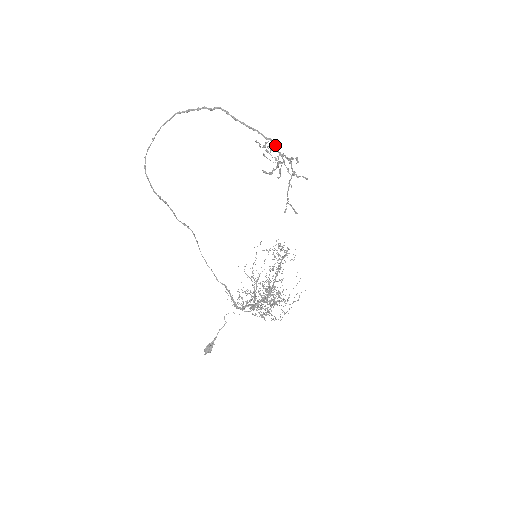
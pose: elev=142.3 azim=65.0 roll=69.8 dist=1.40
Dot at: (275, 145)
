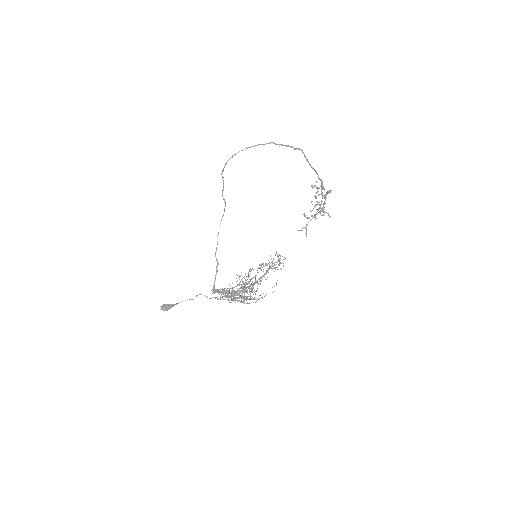
Dot at: occluded
